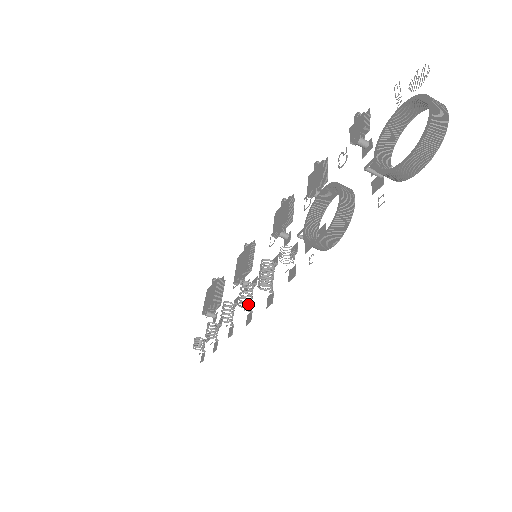
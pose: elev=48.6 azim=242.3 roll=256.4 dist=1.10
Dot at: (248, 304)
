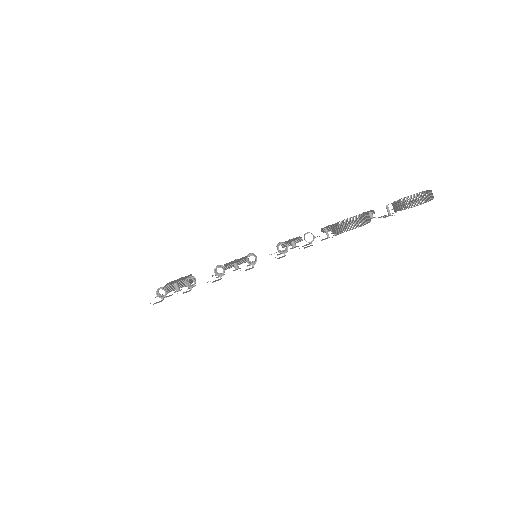
Dot at: occluded
